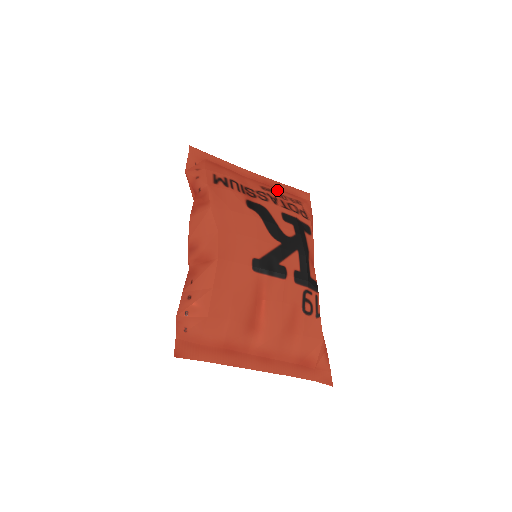
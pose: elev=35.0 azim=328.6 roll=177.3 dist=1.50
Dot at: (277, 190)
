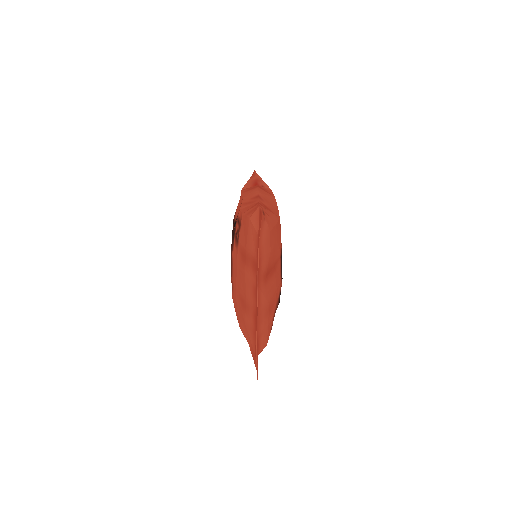
Dot at: occluded
